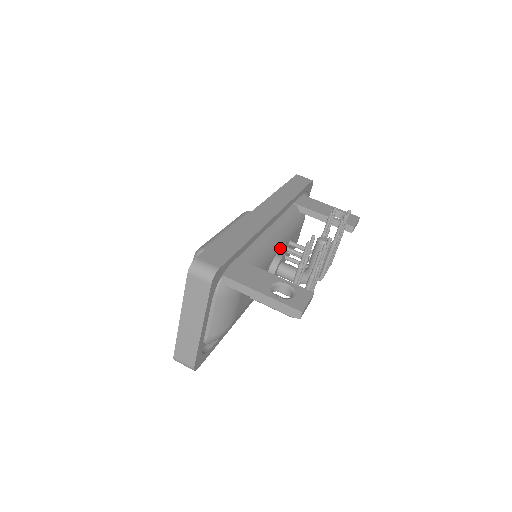
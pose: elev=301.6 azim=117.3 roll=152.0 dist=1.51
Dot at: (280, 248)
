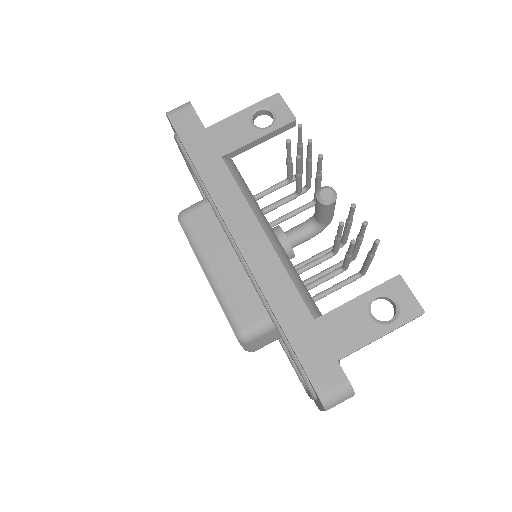
Dot at: occluded
